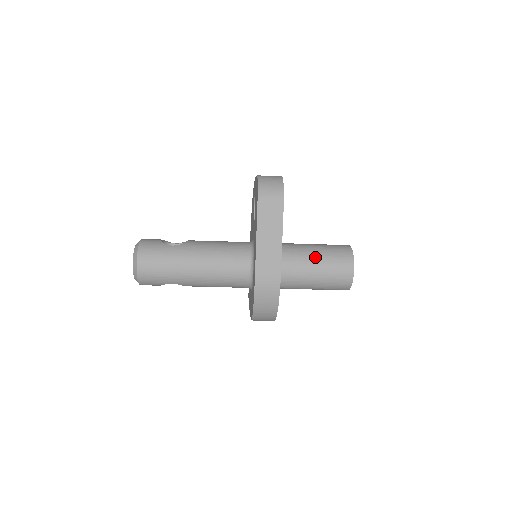
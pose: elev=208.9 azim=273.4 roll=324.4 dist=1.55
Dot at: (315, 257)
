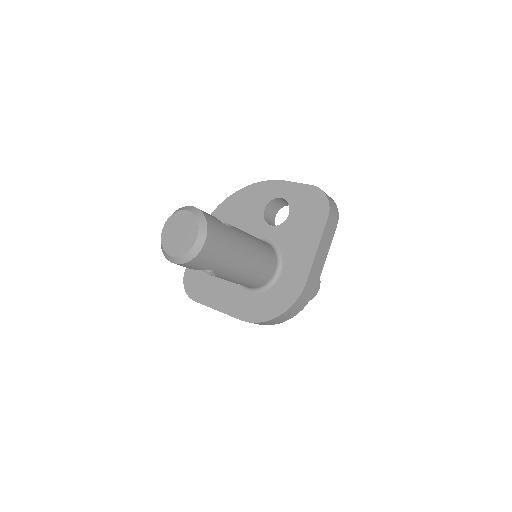
Dot at: occluded
